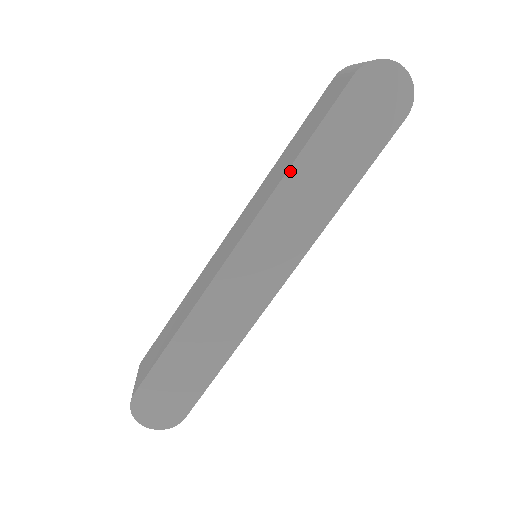
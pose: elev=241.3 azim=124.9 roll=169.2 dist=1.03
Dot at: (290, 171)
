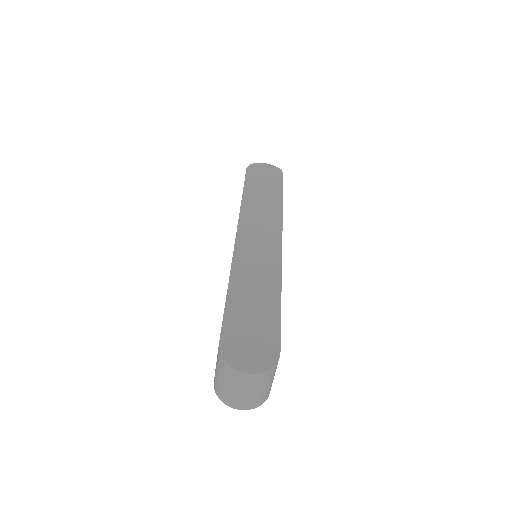
Dot at: (243, 199)
